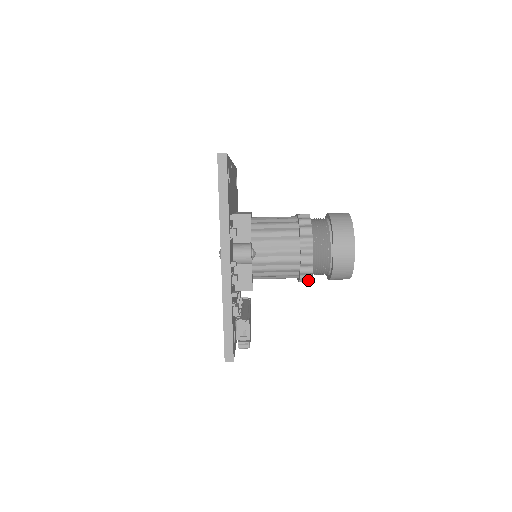
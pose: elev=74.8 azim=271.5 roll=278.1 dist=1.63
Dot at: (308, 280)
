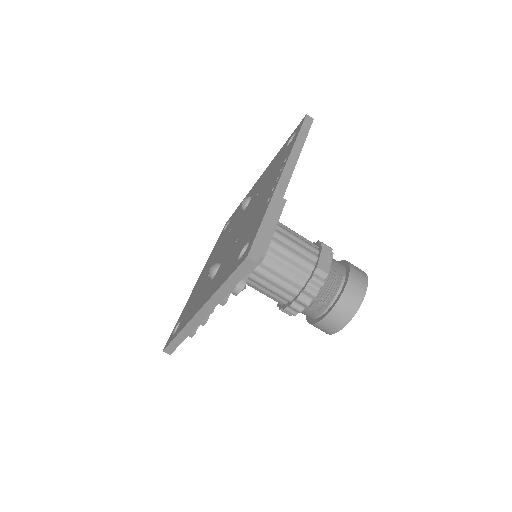
Dot at: occluded
